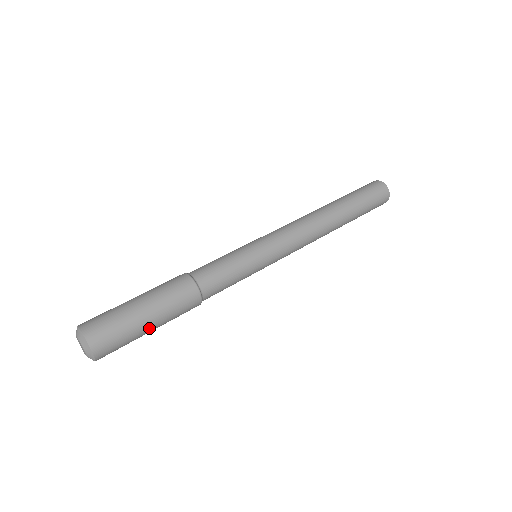
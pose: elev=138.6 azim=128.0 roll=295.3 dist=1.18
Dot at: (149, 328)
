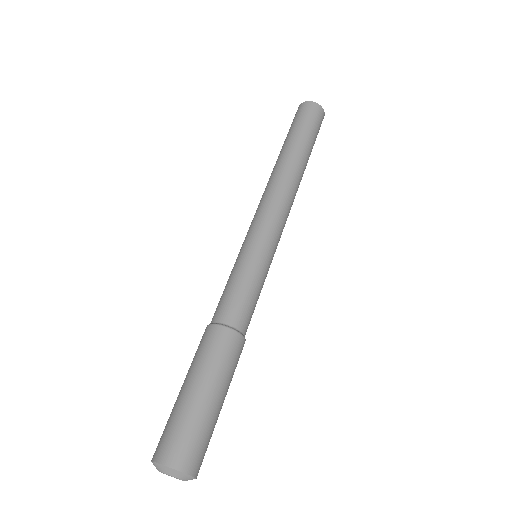
Dot at: (218, 403)
